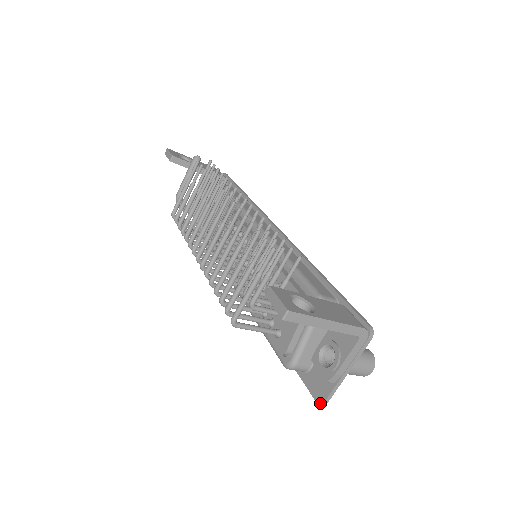
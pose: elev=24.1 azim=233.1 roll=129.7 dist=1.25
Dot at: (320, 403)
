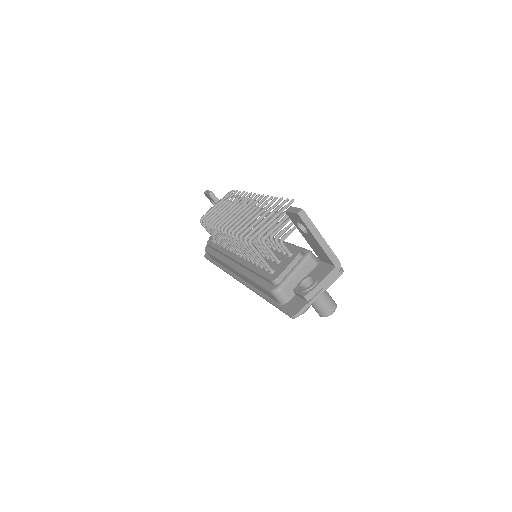
Dot at: (293, 315)
